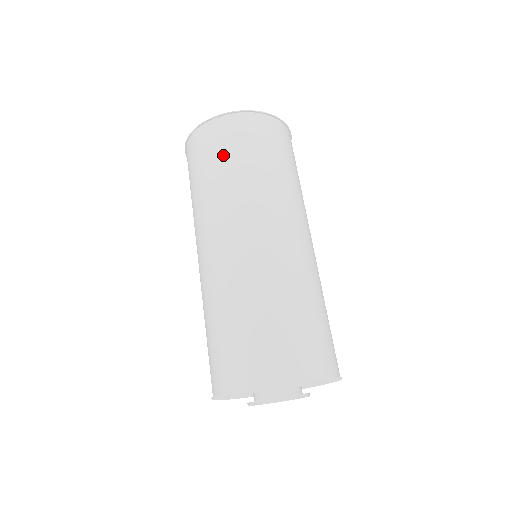
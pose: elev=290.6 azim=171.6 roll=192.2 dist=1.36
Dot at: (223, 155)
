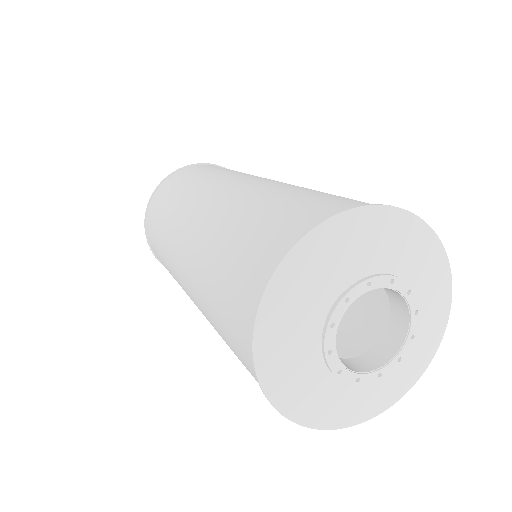
Dot at: (160, 209)
